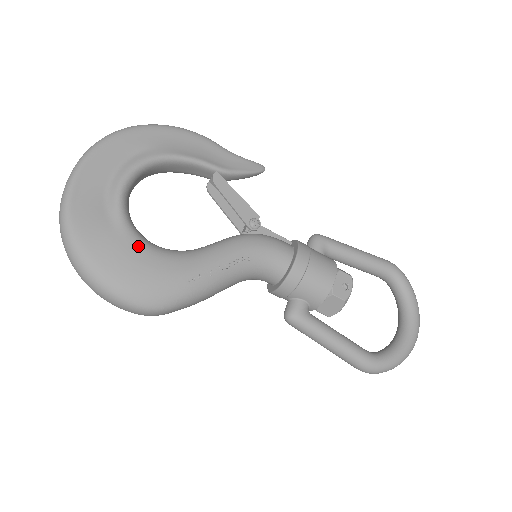
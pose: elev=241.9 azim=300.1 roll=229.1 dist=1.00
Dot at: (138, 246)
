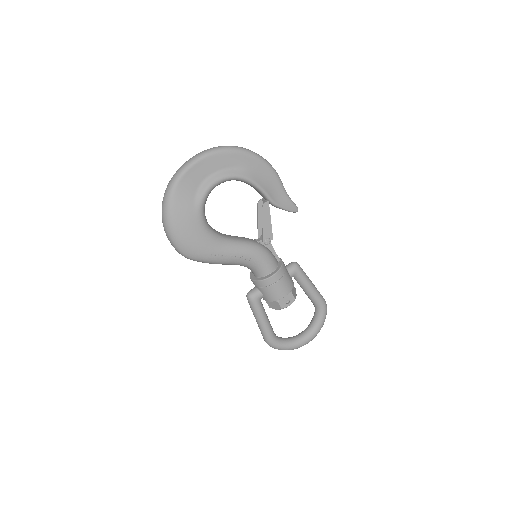
Dot at: (199, 223)
